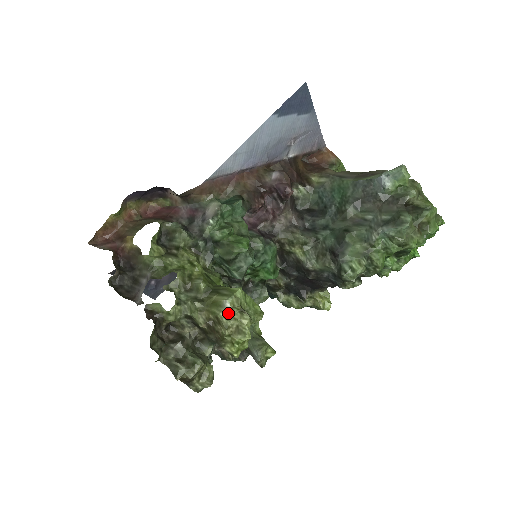
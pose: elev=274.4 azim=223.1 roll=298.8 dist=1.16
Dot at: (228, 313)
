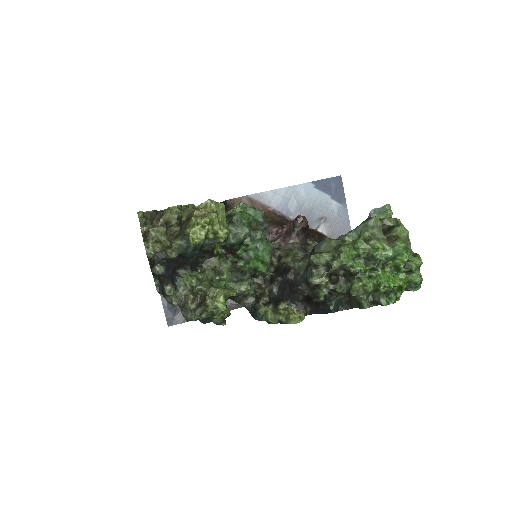
Dot at: (205, 209)
